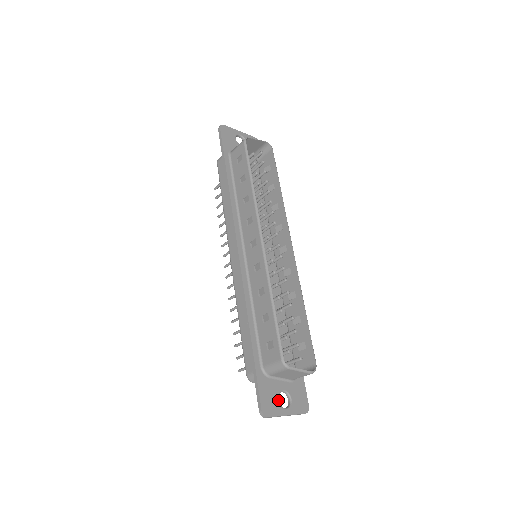
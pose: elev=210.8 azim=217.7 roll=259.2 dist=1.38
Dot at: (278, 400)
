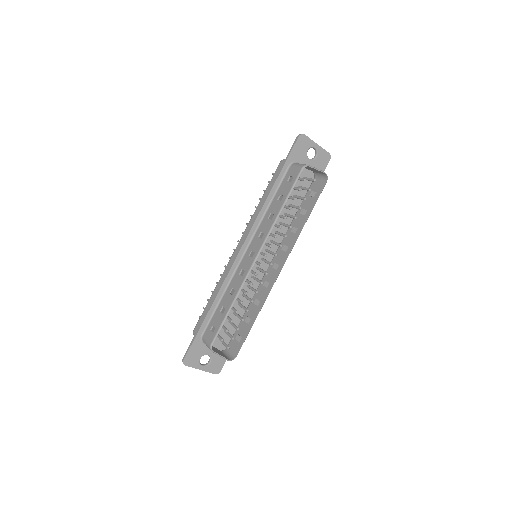
Dot at: occluded
